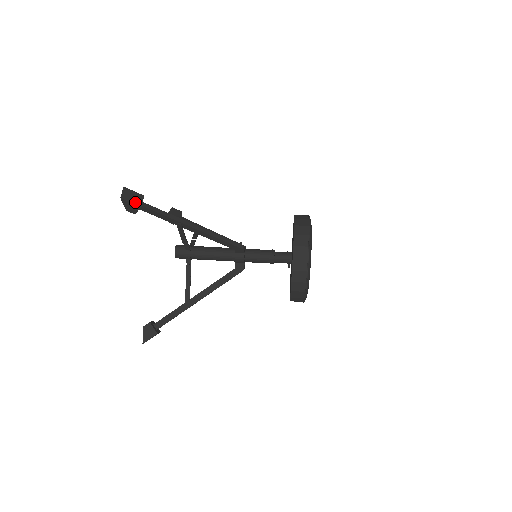
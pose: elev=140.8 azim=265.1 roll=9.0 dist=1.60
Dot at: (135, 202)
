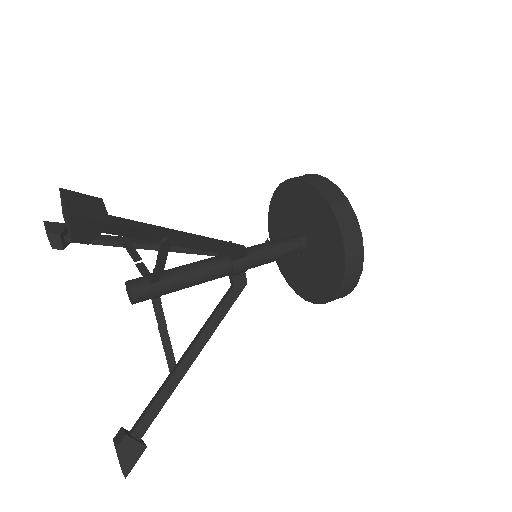
Dot at: (96, 216)
